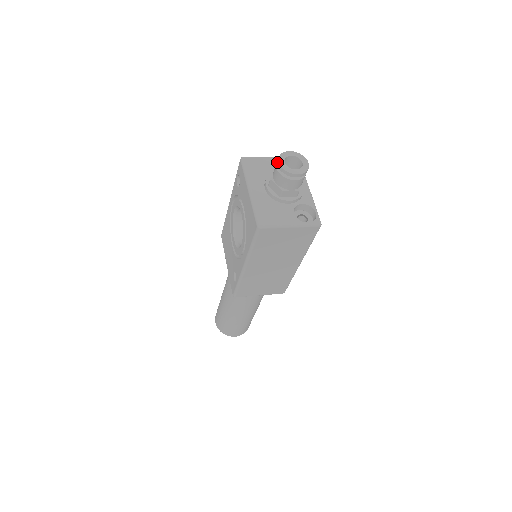
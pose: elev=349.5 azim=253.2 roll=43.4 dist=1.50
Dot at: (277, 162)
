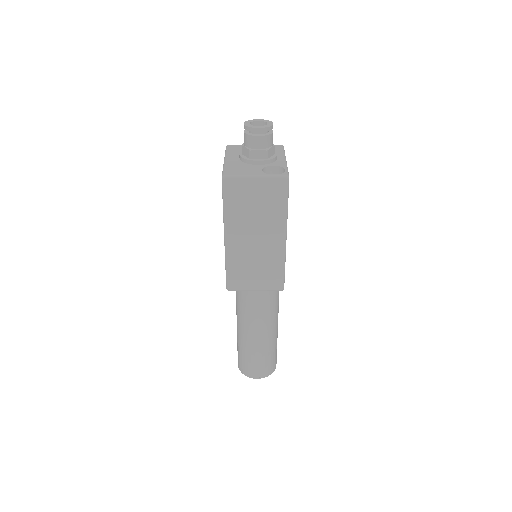
Dot at: occluded
